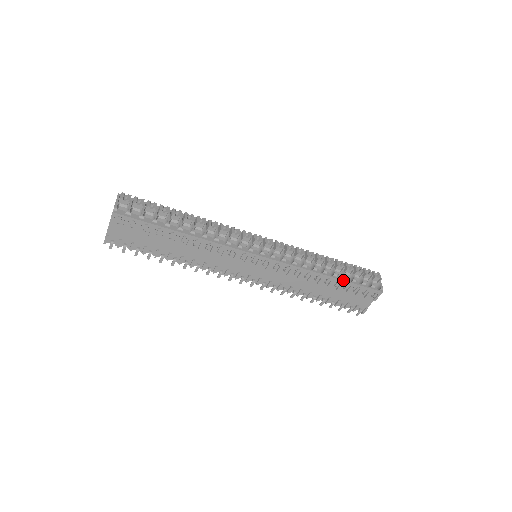
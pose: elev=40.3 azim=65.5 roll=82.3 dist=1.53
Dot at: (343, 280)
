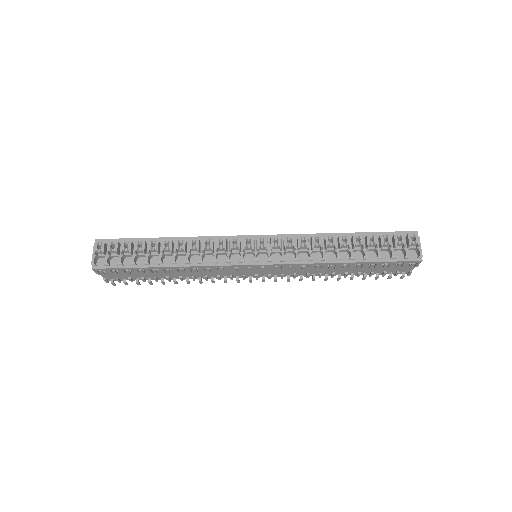
Dot at: (363, 262)
